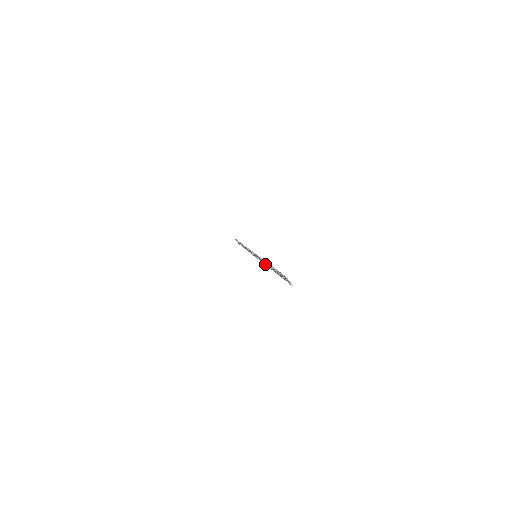
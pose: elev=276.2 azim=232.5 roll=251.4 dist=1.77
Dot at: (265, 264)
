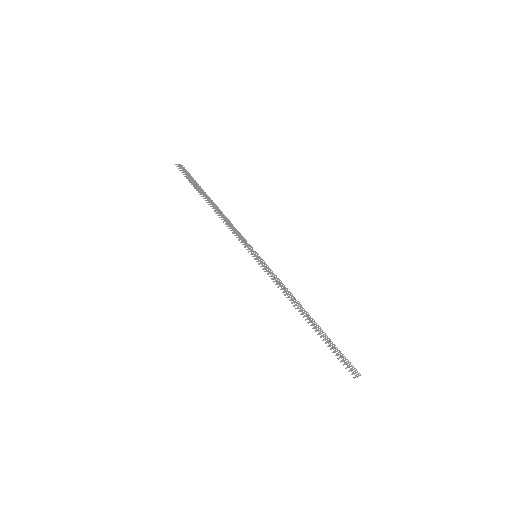
Dot at: (286, 290)
